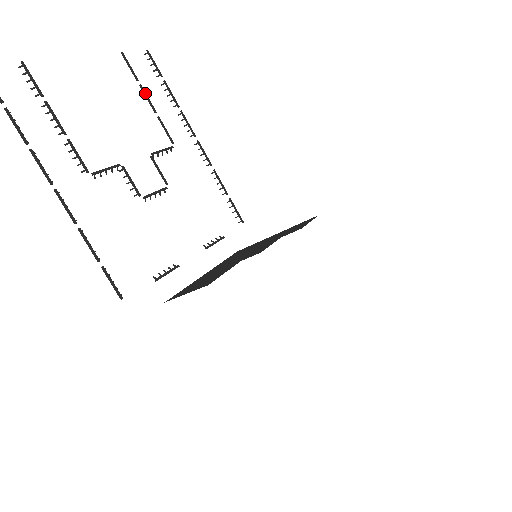
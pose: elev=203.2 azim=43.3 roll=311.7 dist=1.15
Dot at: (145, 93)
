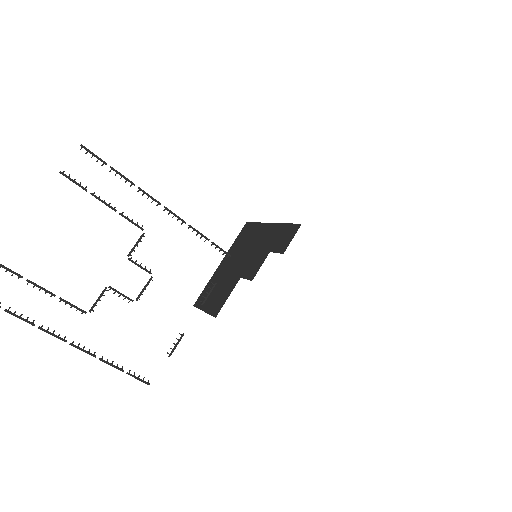
Dot at: (99, 199)
